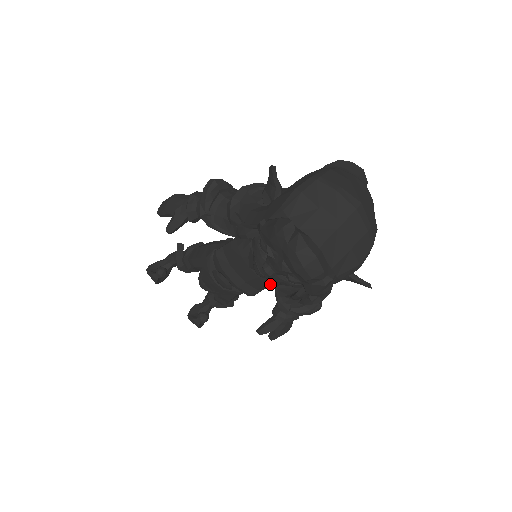
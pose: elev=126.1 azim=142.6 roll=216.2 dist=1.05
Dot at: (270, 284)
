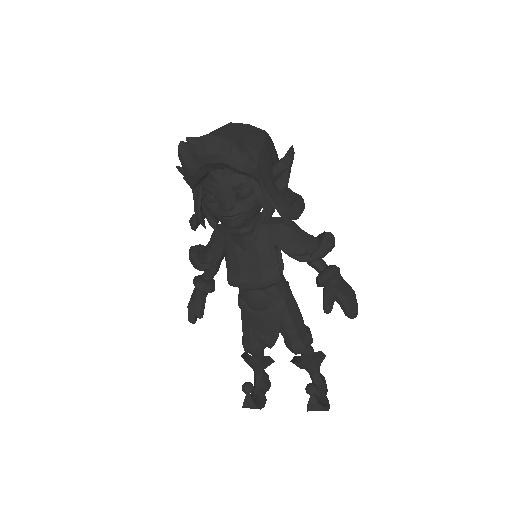
Dot at: (273, 249)
